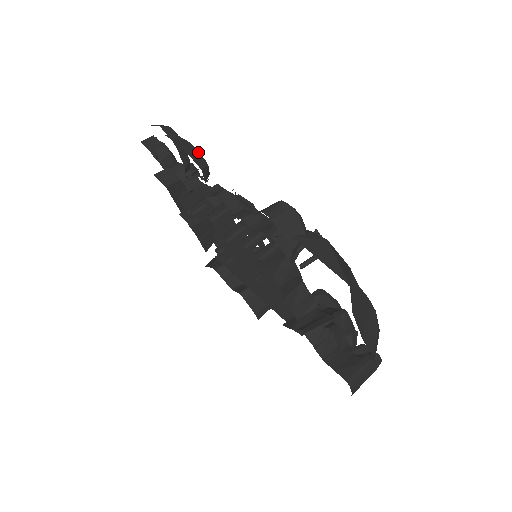
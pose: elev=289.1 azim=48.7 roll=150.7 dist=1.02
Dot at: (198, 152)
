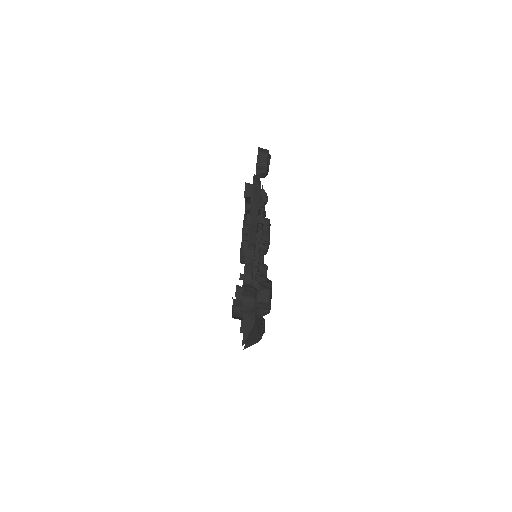
Dot at: occluded
